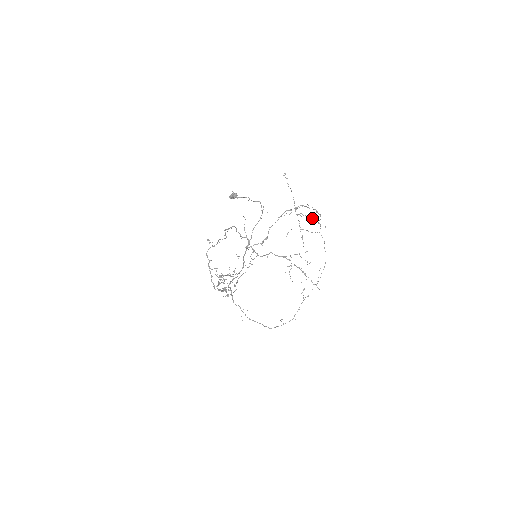
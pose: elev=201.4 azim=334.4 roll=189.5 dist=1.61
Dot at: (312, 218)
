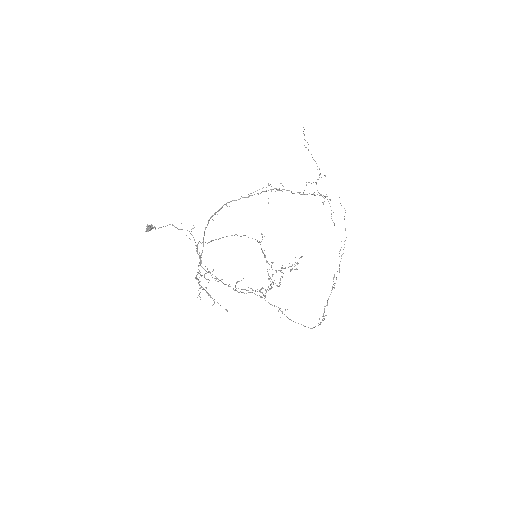
Dot at: occluded
